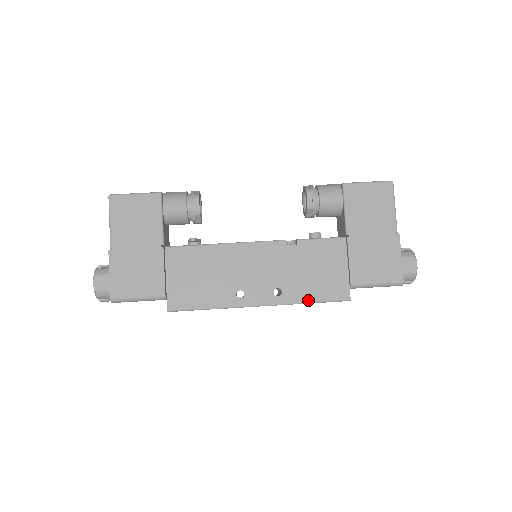
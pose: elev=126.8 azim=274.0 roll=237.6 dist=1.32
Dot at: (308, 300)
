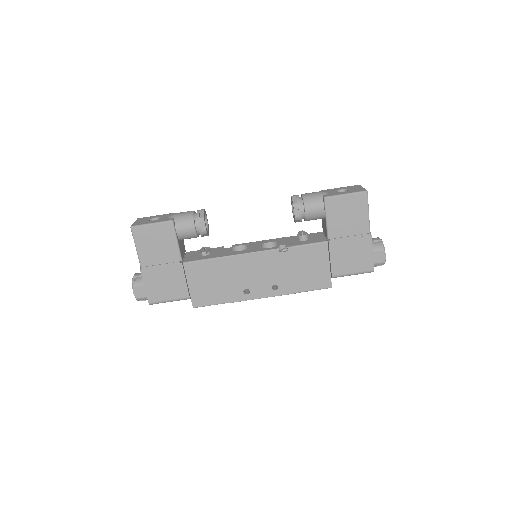
Dot at: (299, 291)
